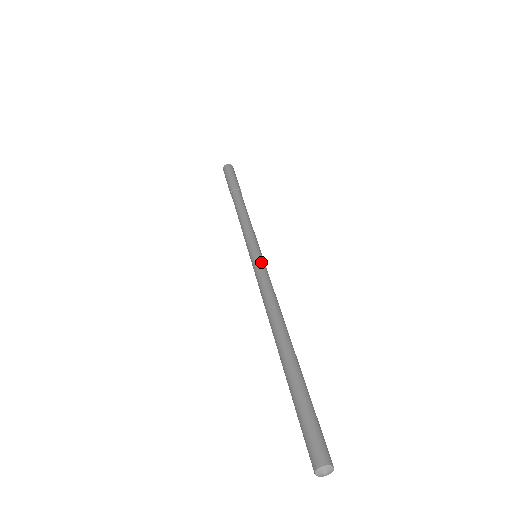
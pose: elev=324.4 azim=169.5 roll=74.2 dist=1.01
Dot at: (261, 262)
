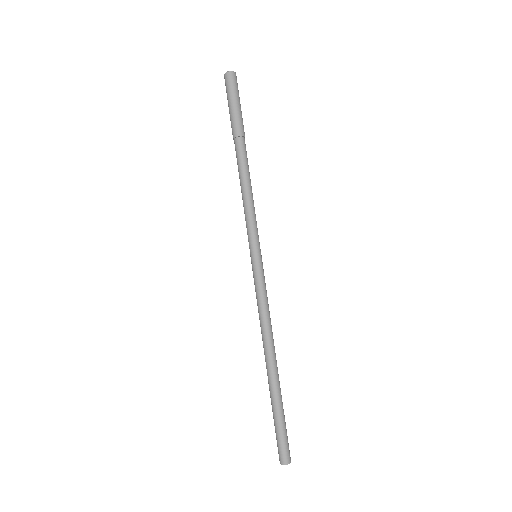
Dot at: (258, 273)
